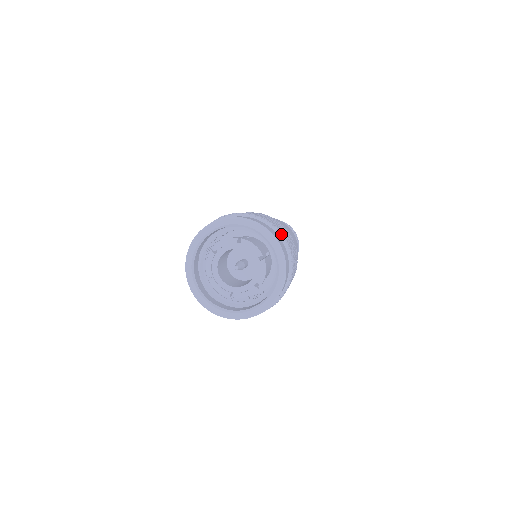
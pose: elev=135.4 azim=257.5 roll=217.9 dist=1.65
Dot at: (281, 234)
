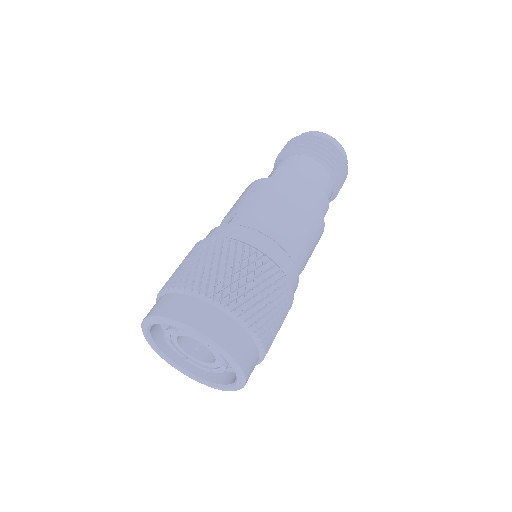
Dot at: (263, 342)
